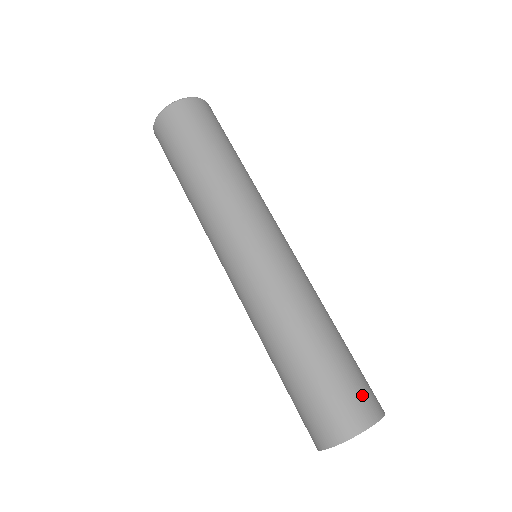
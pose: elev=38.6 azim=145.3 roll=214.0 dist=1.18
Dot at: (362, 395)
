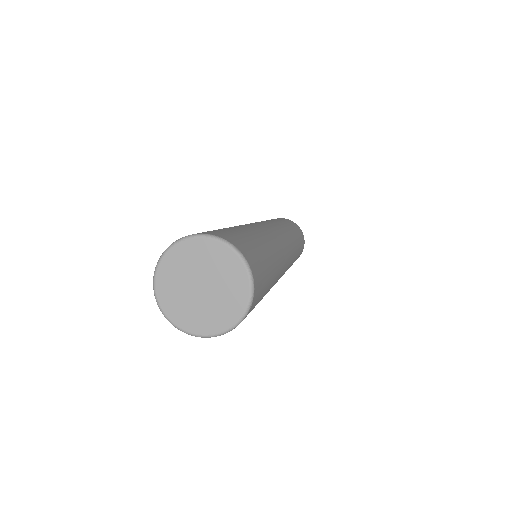
Dot at: occluded
